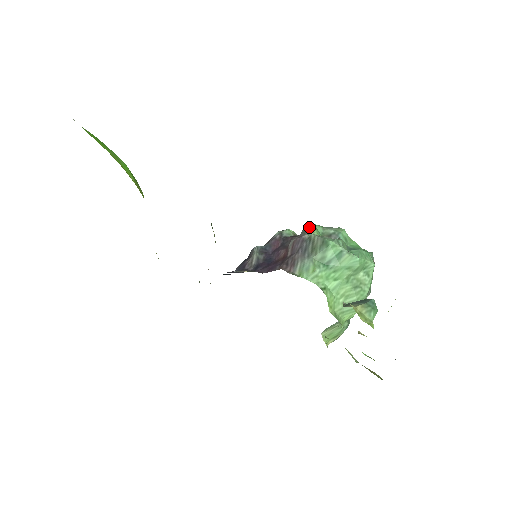
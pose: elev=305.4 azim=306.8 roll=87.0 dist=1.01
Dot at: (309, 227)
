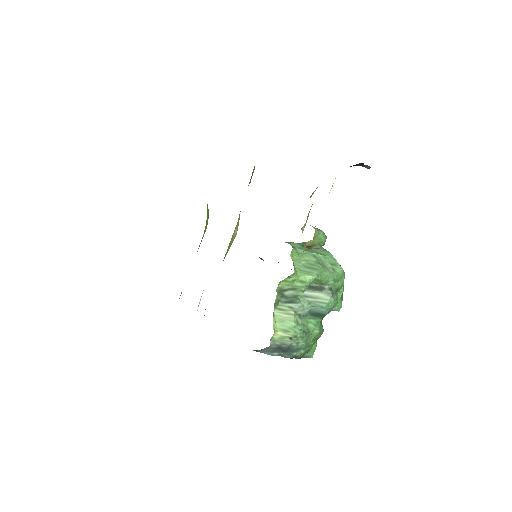
Dot at: occluded
